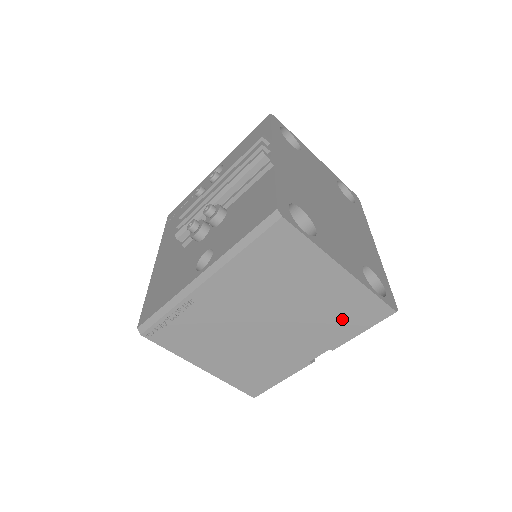
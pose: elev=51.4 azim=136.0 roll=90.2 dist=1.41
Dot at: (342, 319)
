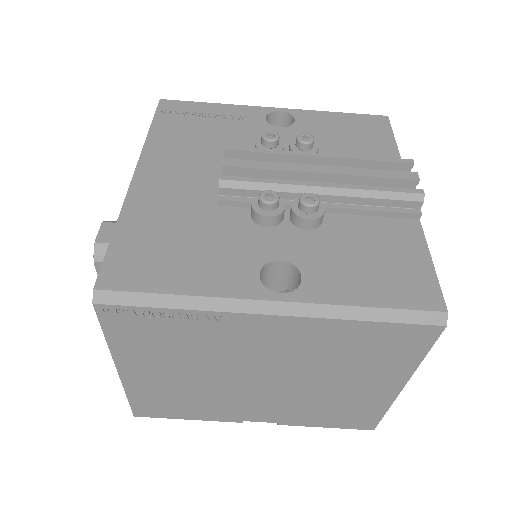
Dot at: (329, 413)
